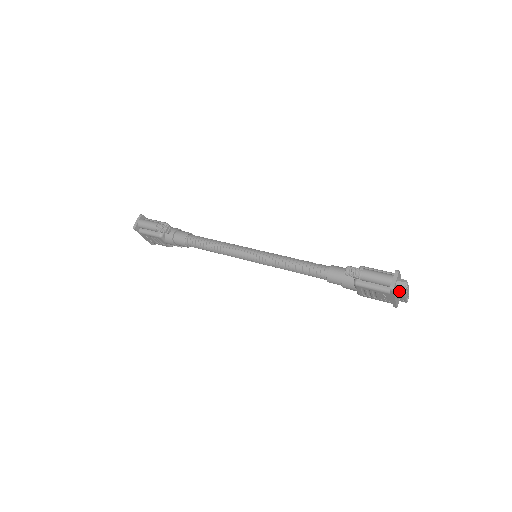
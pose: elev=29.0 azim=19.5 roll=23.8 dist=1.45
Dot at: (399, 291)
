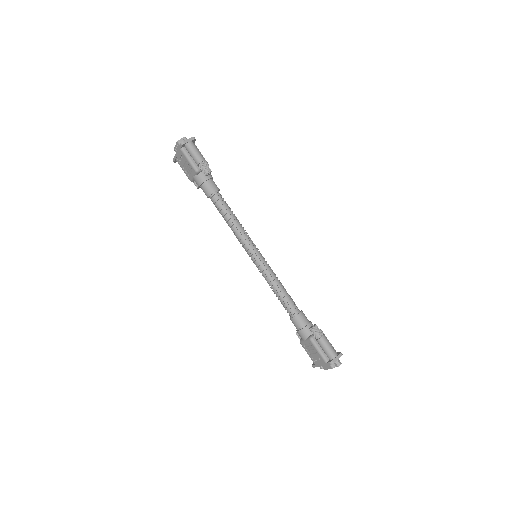
Dot at: (331, 365)
